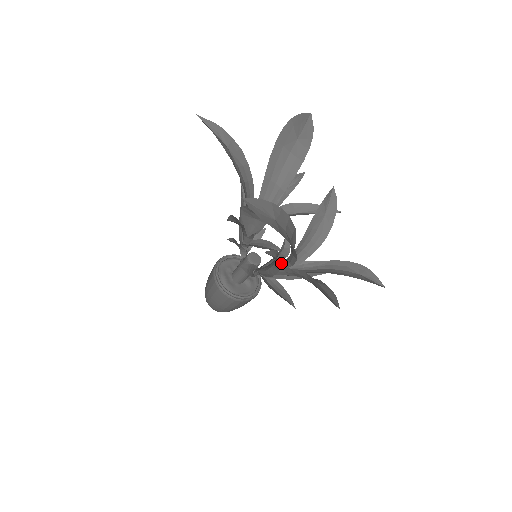
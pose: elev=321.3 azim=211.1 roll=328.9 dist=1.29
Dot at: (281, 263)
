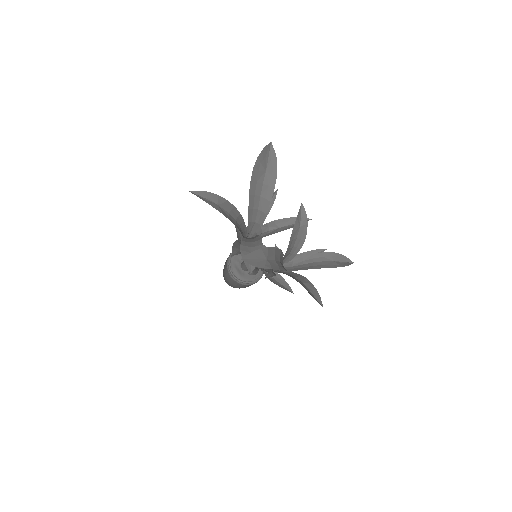
Dot at: occluded
